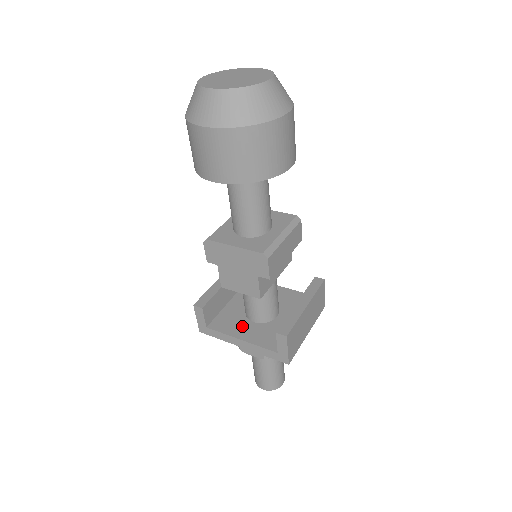
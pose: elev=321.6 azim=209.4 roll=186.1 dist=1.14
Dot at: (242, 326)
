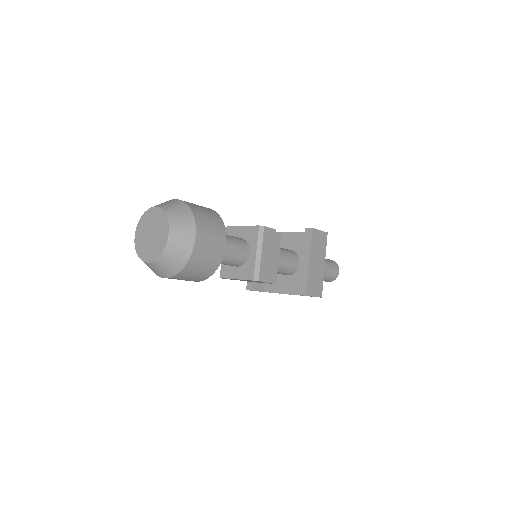
Dot at: (282, 282)
